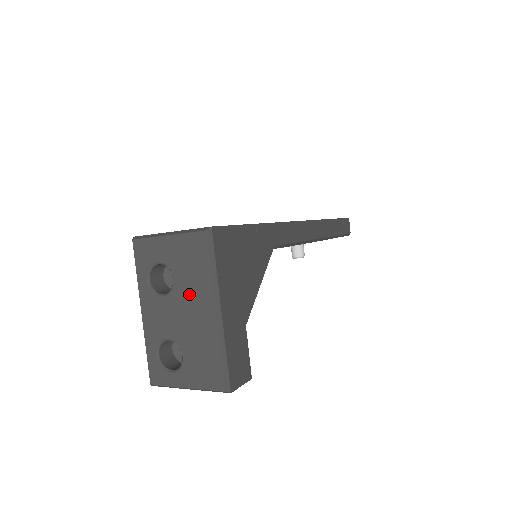
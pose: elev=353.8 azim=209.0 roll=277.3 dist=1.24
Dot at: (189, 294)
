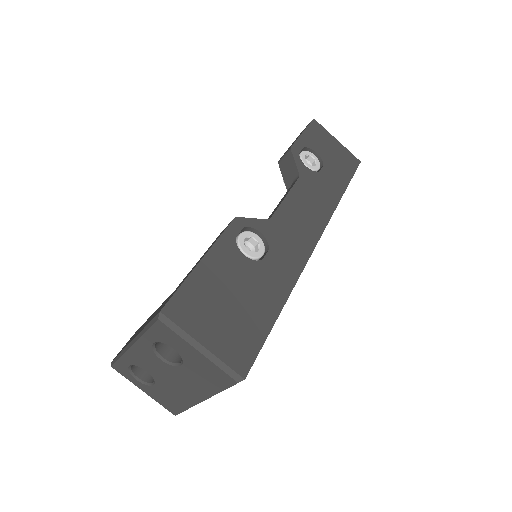
Dot at: (188, 381)
